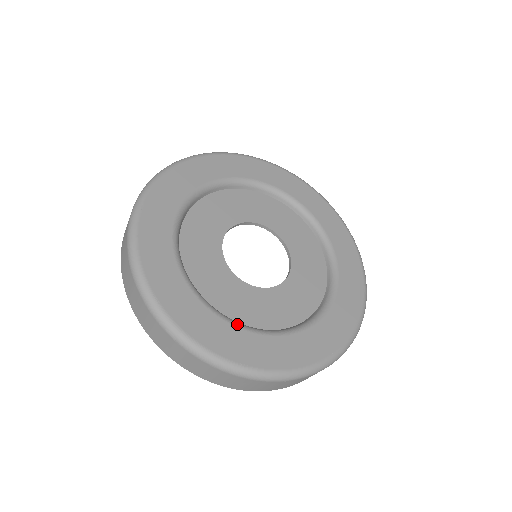
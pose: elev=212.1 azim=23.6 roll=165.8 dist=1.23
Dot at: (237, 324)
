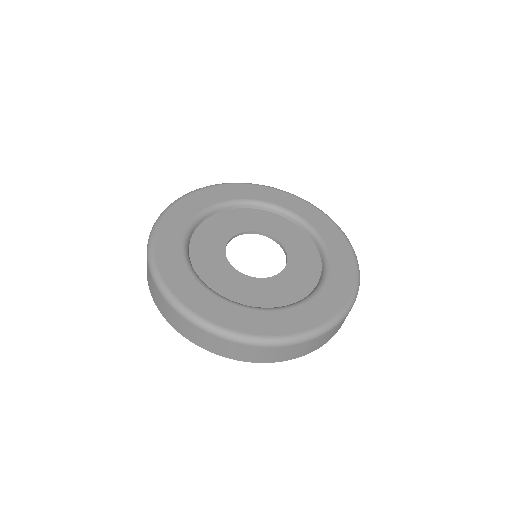
Dot at: (209, 289)
